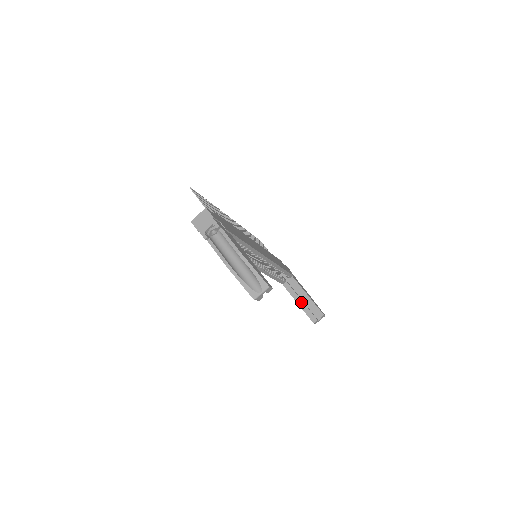
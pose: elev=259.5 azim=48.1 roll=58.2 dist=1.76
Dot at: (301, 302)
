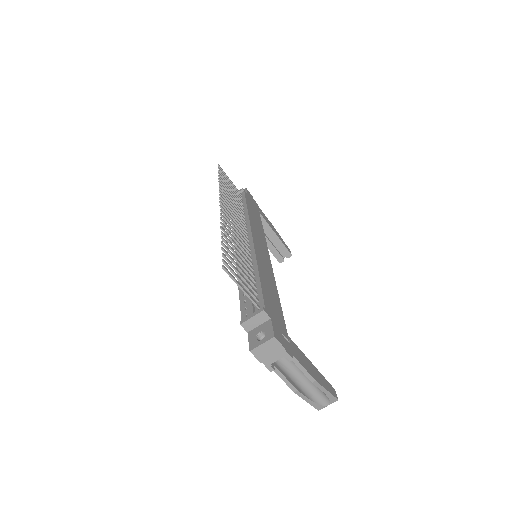
Dot at: (268, 242)
